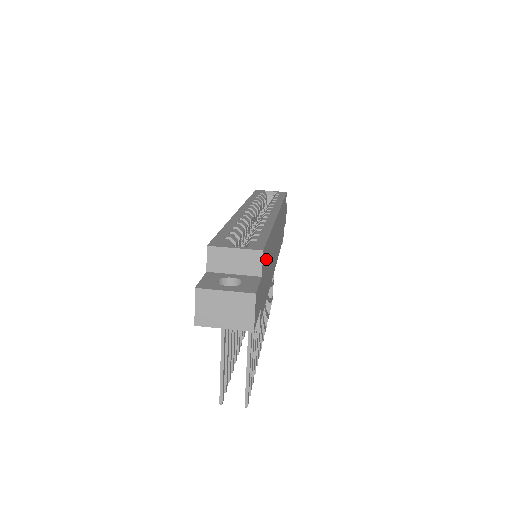
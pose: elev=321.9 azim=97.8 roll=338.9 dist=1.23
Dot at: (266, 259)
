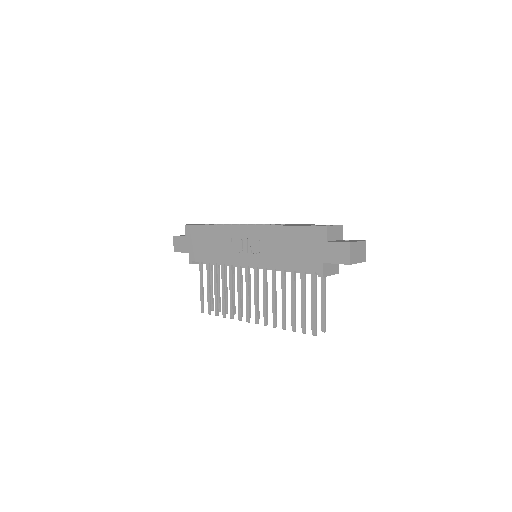
Dot at: occluded
